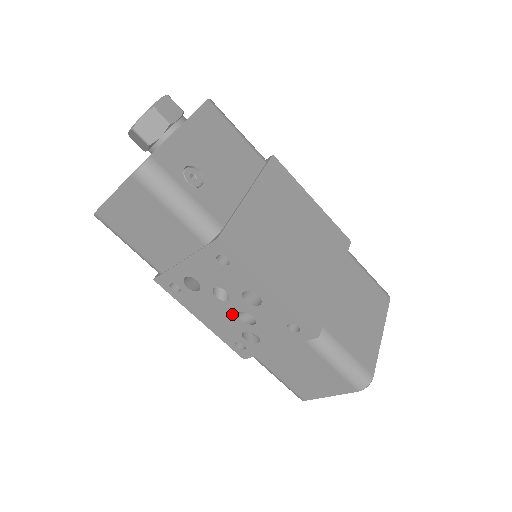
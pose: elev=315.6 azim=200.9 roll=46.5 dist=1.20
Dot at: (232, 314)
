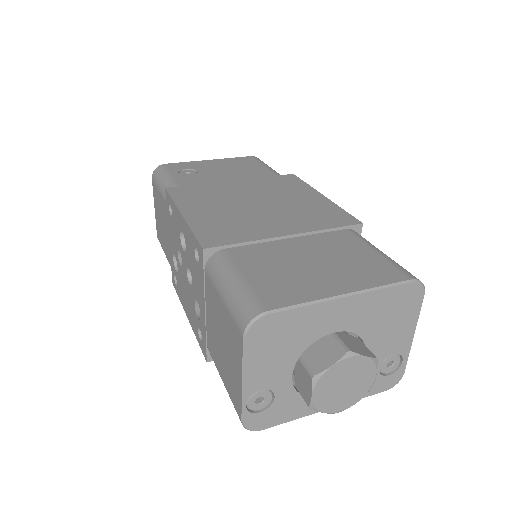
Dot at: (187, 281)
